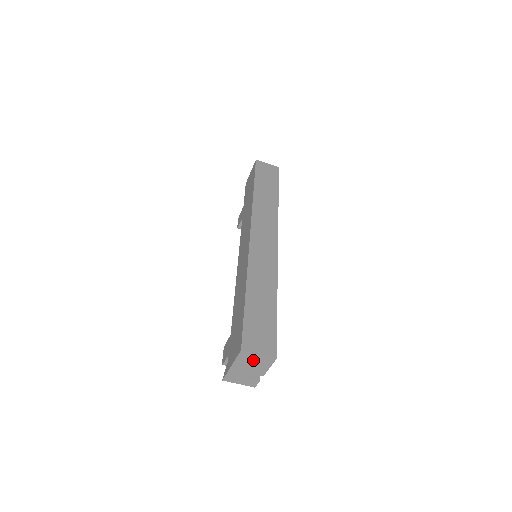
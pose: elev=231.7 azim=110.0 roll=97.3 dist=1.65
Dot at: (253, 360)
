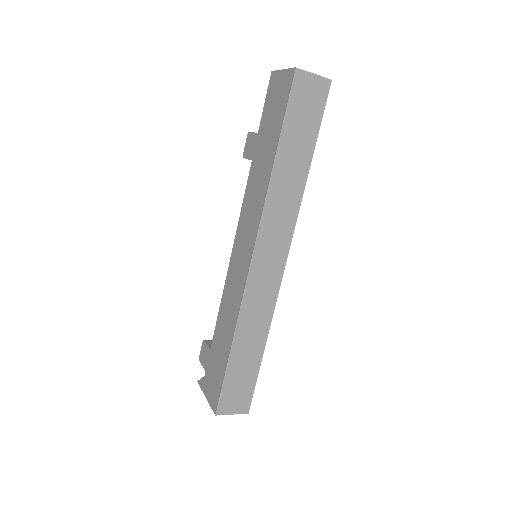
Dot at: occluded
